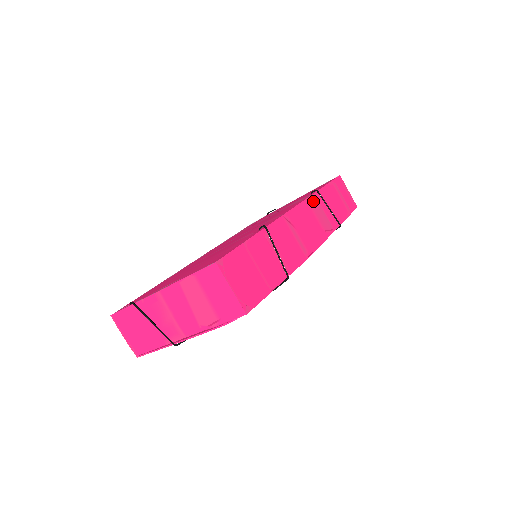
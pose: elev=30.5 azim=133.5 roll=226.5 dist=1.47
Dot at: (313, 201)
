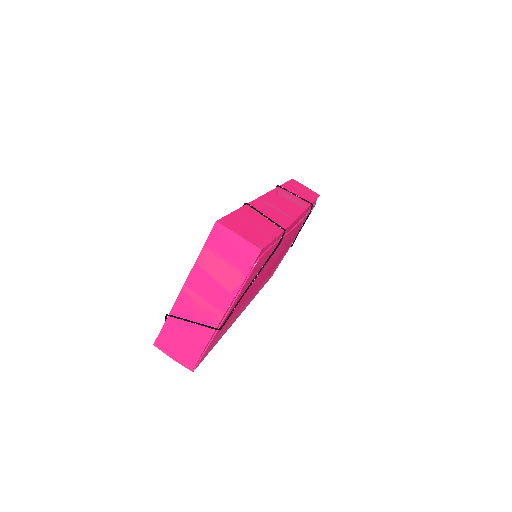
Dot at: (279, 191)
